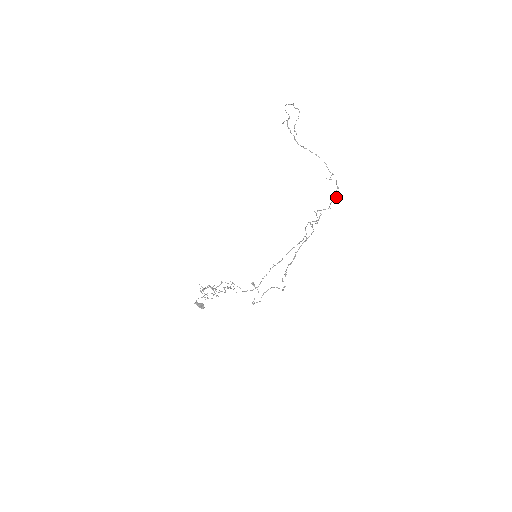
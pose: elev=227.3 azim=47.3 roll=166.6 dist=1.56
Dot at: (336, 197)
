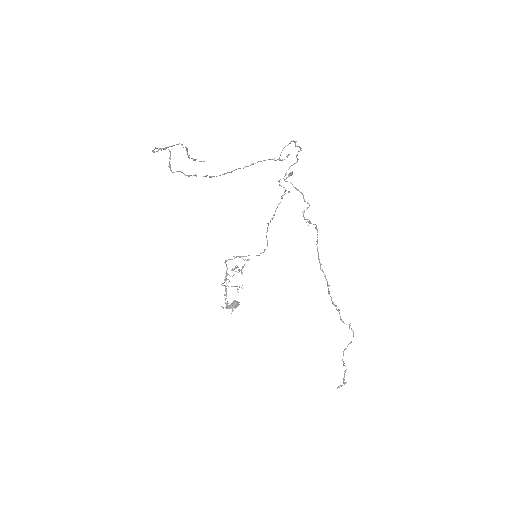
Dot at: (300, 150)
